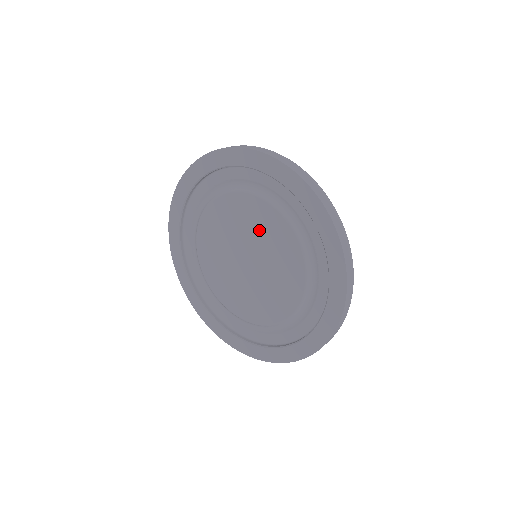
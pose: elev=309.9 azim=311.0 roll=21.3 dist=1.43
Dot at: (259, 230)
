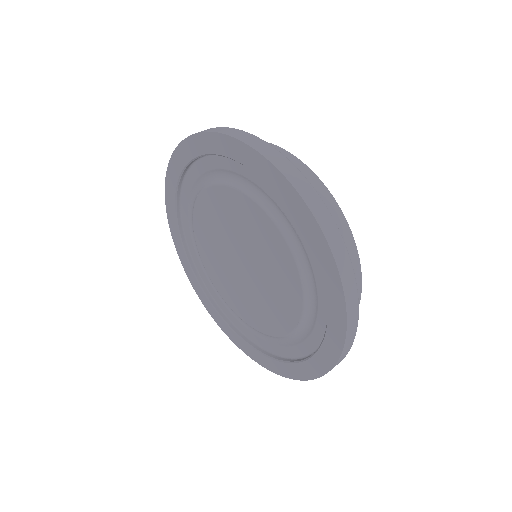
Dot at: (228, 220)
